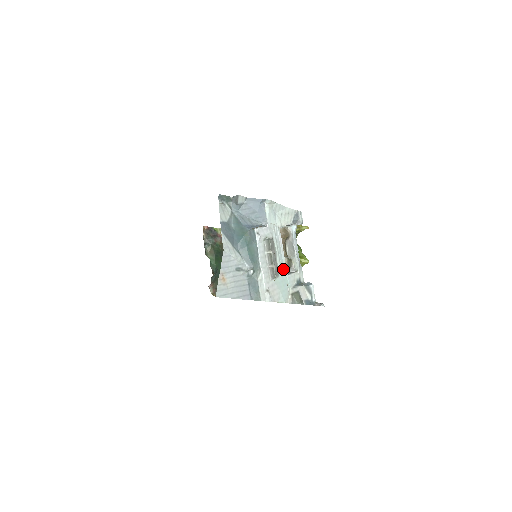
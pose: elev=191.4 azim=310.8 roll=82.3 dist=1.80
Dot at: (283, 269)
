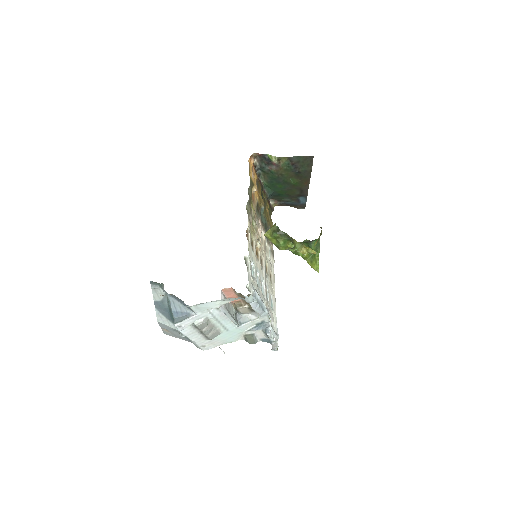
Dot at: (229, 326)
